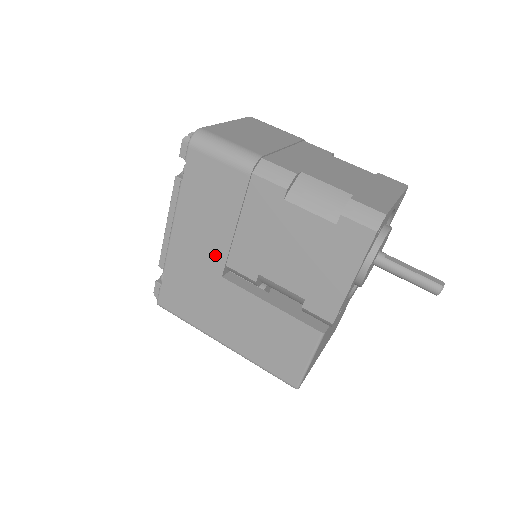
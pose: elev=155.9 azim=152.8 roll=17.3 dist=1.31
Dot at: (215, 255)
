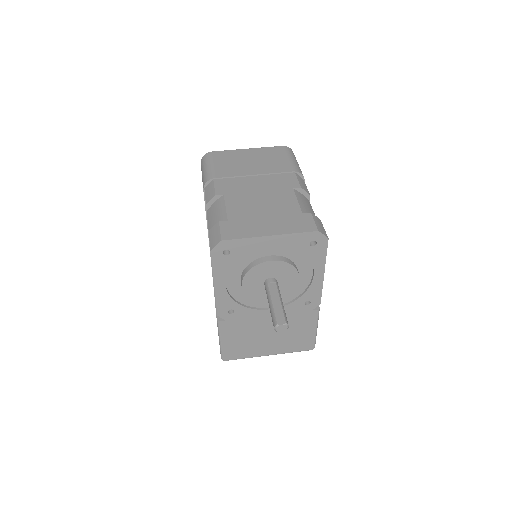
Dot at: occluded
